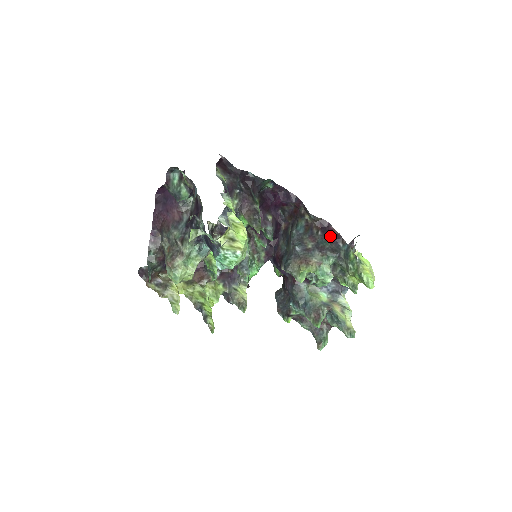
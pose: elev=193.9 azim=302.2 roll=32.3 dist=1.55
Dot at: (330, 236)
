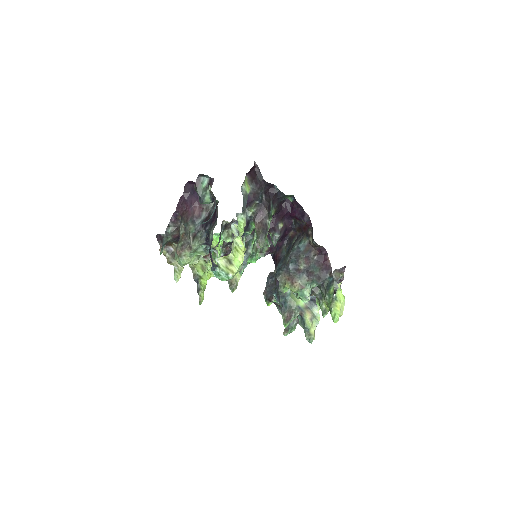
Dot at: (323, 264)
